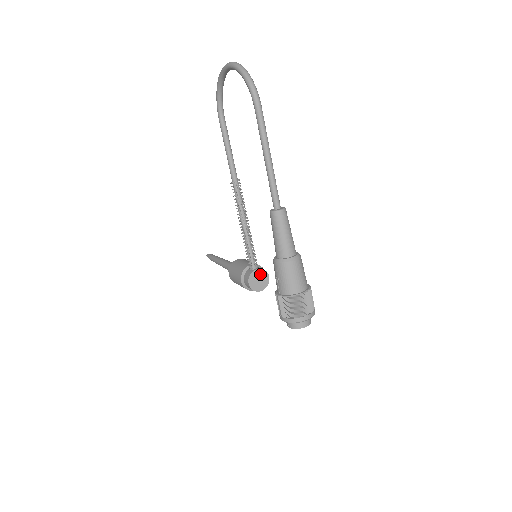
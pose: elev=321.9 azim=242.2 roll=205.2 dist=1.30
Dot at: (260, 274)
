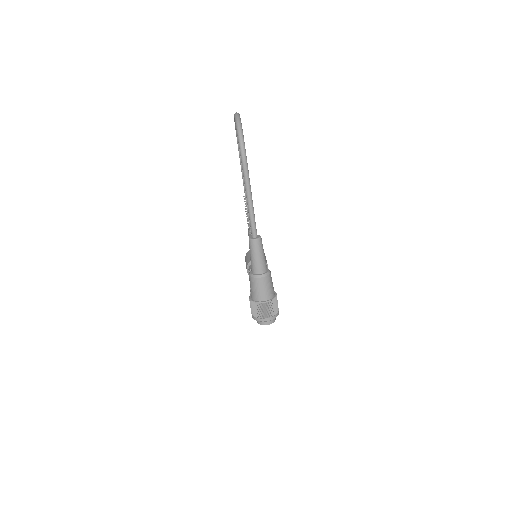
Dot at: occluded
